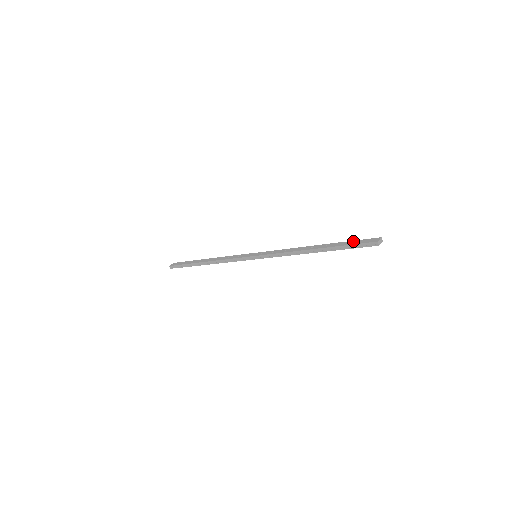
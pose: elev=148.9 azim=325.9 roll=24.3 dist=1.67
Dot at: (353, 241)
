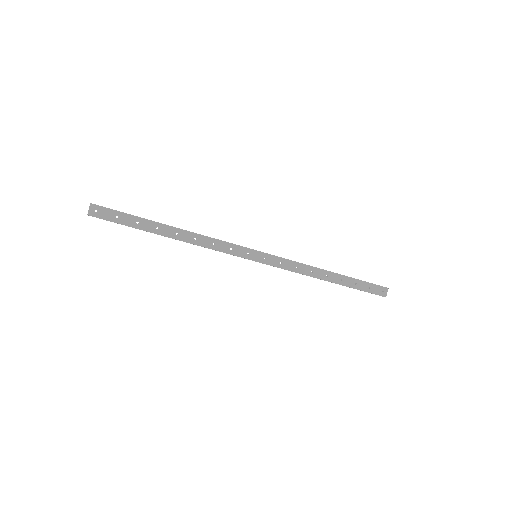
Dot at: (366, 284)
